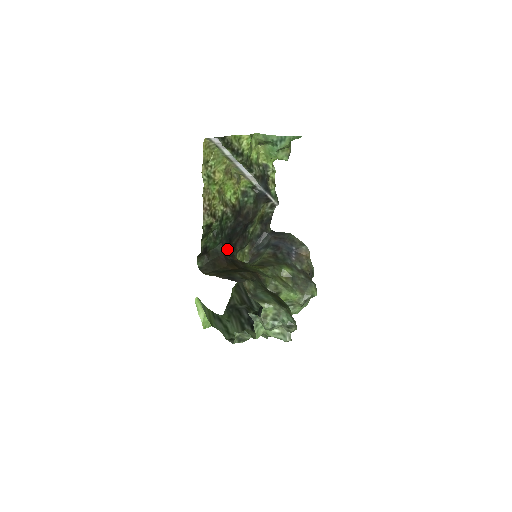
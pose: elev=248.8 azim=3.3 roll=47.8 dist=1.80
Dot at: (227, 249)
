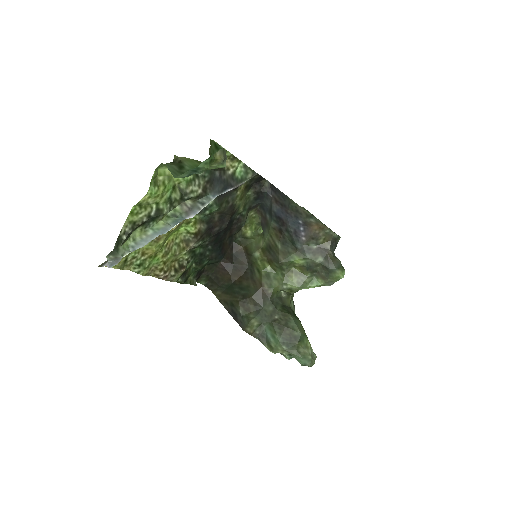
Dot at: (222, 254)
